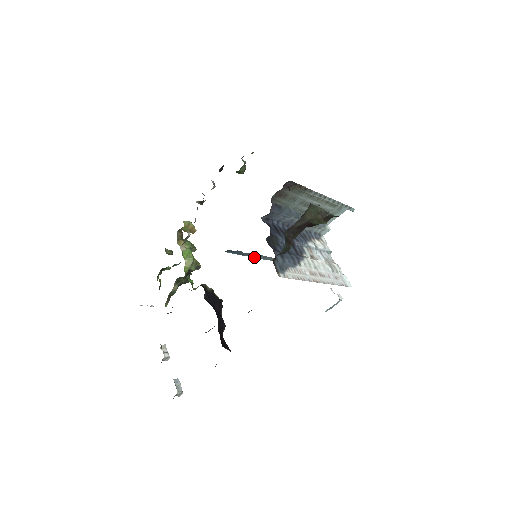
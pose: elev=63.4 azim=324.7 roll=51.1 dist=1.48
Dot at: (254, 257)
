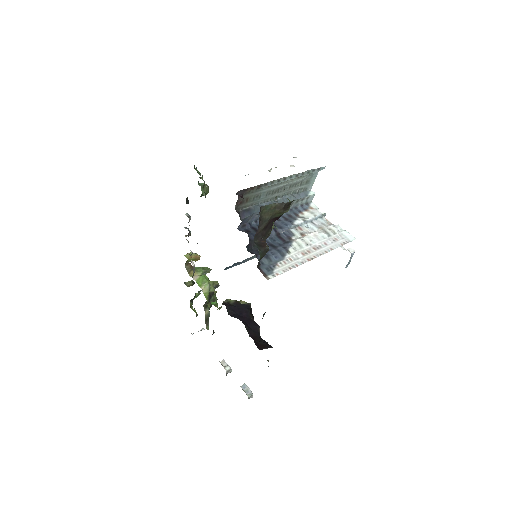
Dot at: (255, 257)
